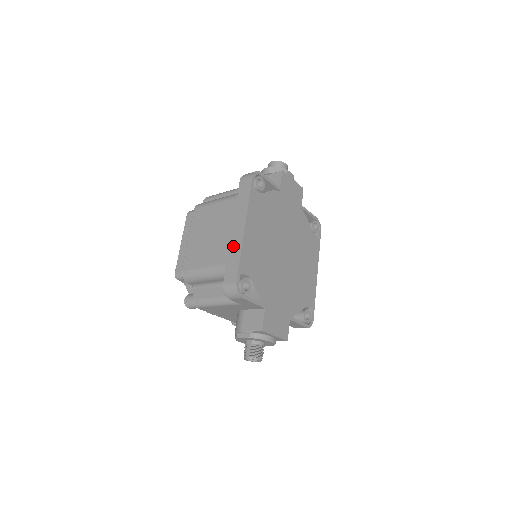
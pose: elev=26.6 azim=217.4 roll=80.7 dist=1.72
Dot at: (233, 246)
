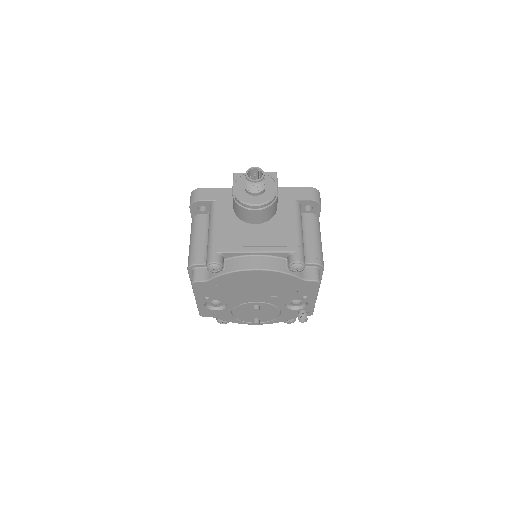
Dot at: occluded
